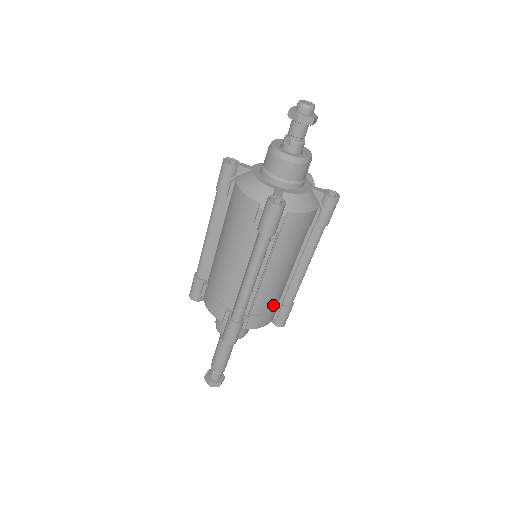
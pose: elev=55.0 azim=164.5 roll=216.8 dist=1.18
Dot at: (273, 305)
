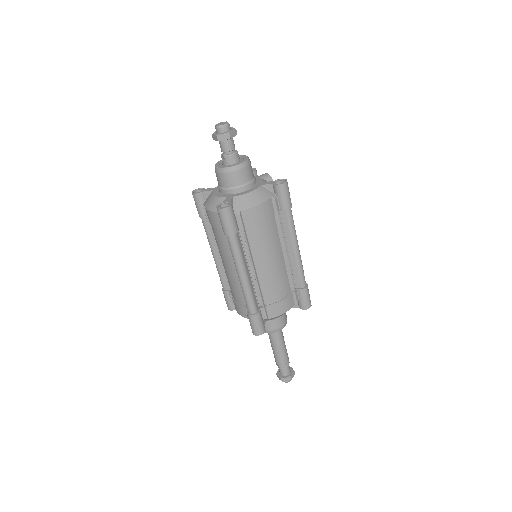
Dot at: (283, 291)
